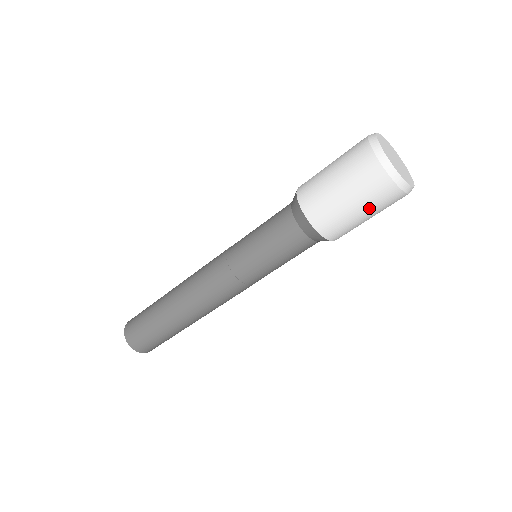
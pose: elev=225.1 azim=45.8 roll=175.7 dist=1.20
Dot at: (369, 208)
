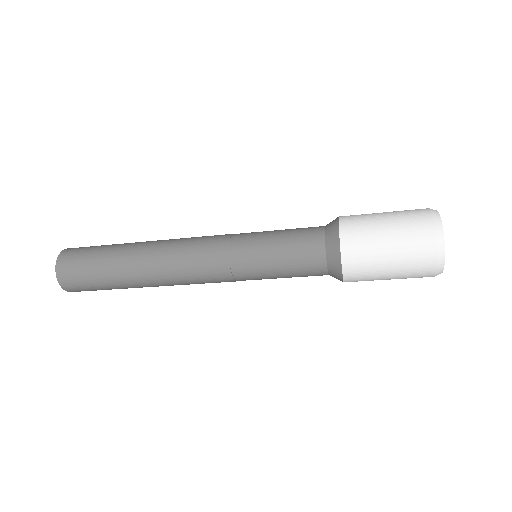
Dot at: occluded
